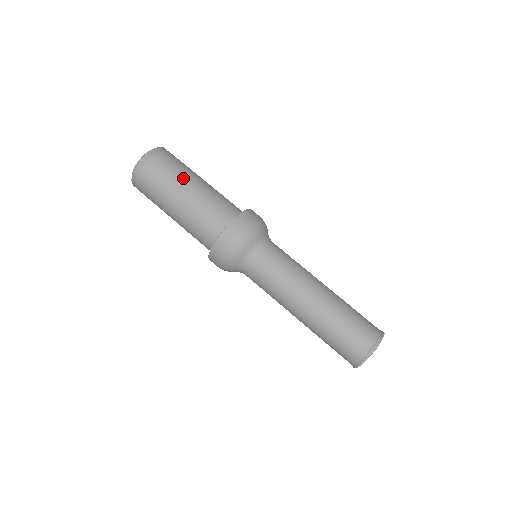
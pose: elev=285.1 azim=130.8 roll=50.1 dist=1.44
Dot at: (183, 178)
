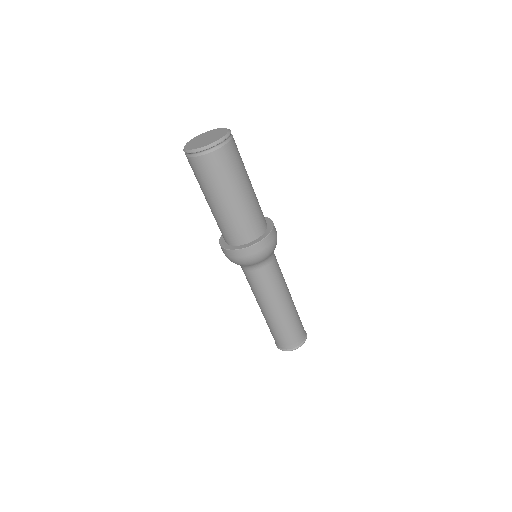
Dot at: (235, 184)
